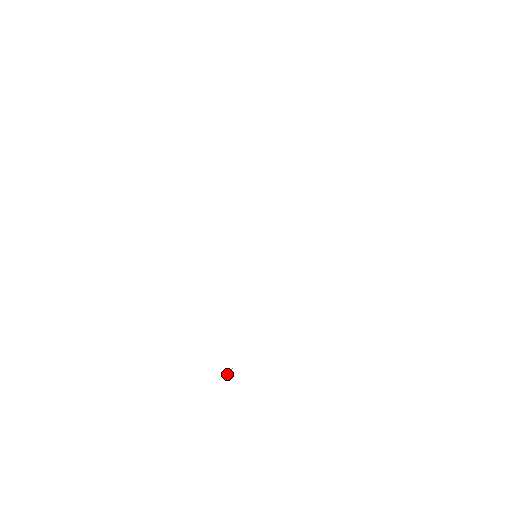
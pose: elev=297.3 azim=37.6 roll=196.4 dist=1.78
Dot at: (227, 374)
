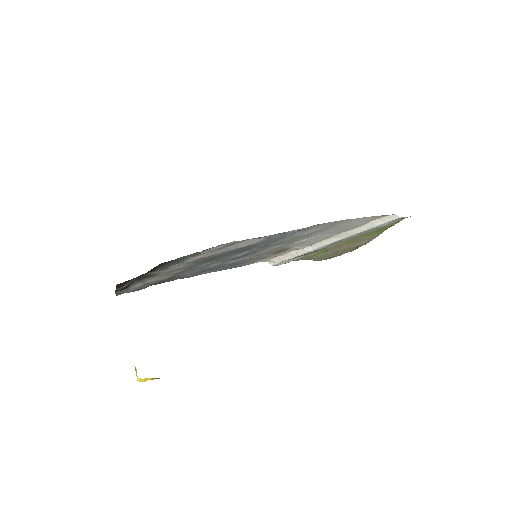
Dot at: occluded
